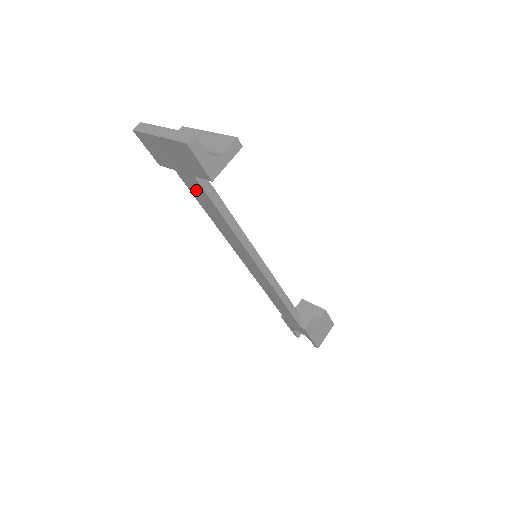
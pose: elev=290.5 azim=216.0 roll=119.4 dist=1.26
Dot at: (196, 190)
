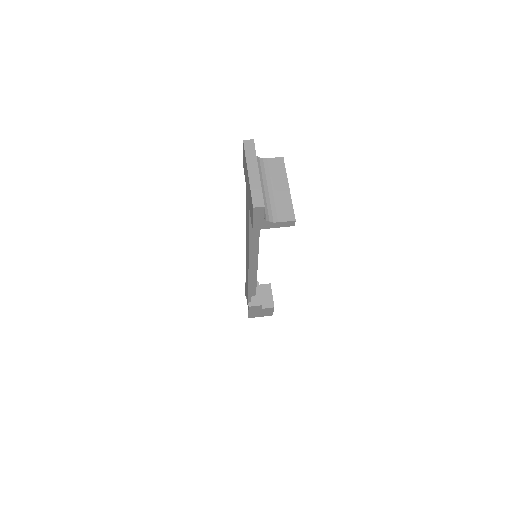
Dot at: occluded
